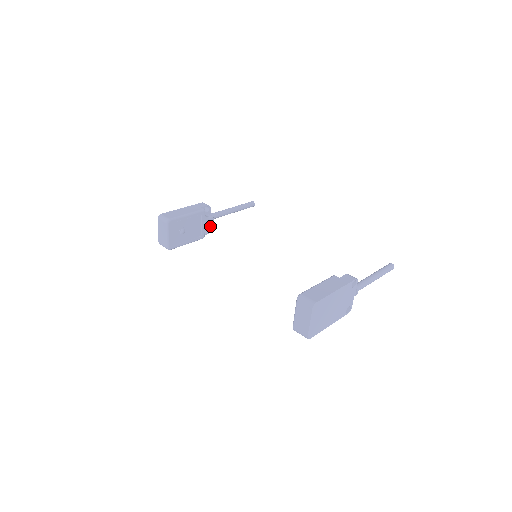
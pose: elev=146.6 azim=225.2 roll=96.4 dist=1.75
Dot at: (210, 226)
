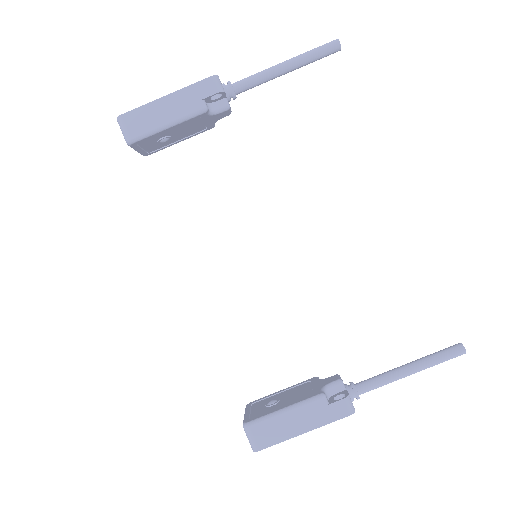
Dot at: (224, 116)
